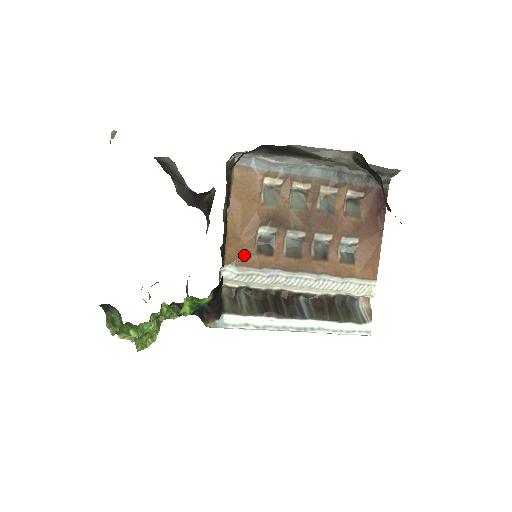
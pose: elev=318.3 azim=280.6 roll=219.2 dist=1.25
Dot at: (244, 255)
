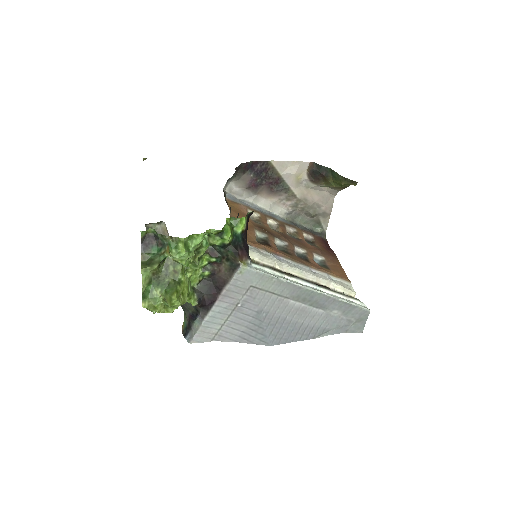
Dot at: (251, 241)
